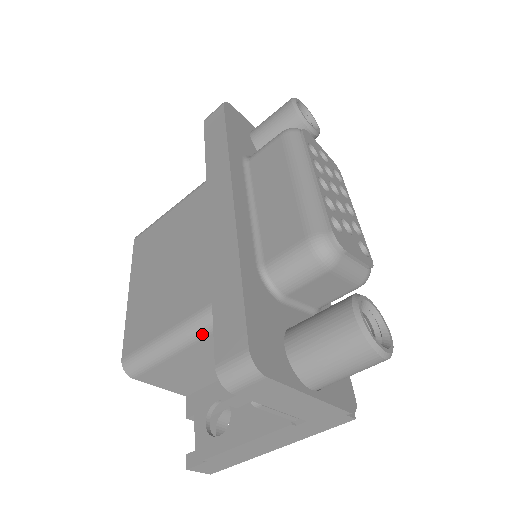
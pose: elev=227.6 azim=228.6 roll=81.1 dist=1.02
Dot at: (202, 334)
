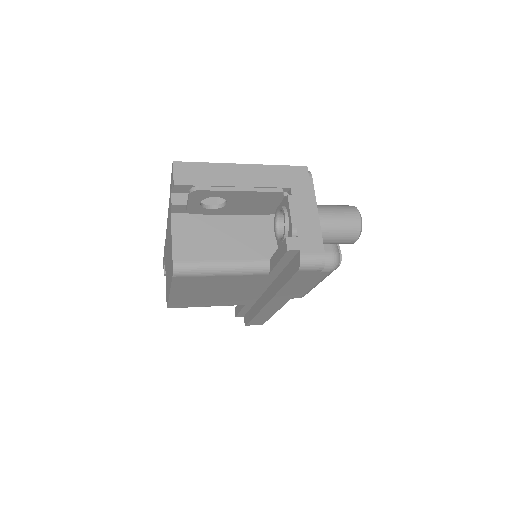
Dot at: occluded
